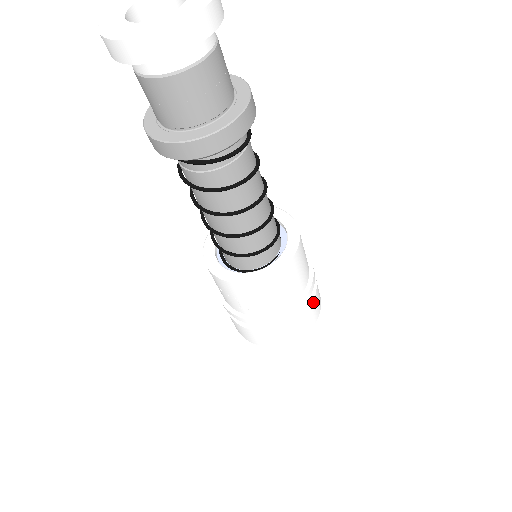
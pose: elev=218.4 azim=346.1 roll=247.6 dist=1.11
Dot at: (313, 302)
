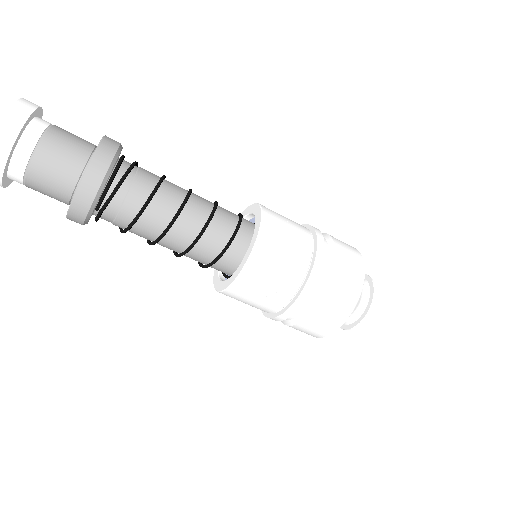
Dot at: (336, 245)
